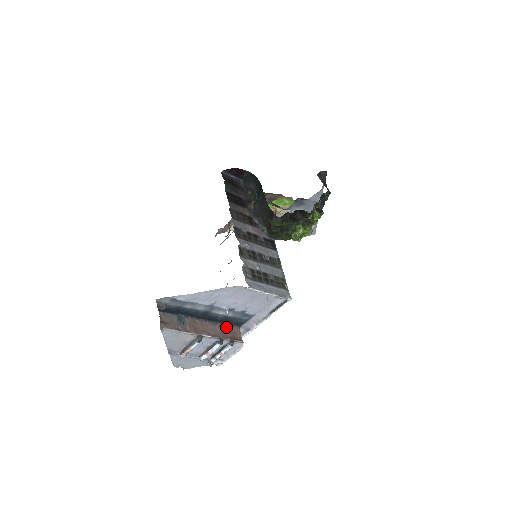
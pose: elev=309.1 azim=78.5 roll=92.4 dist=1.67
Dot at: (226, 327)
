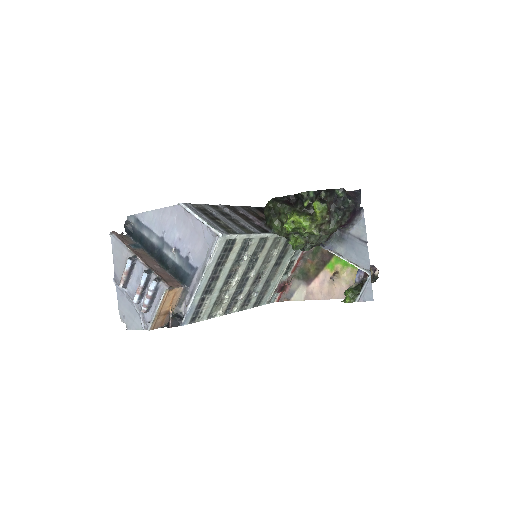
Dot at: (170, 276)
